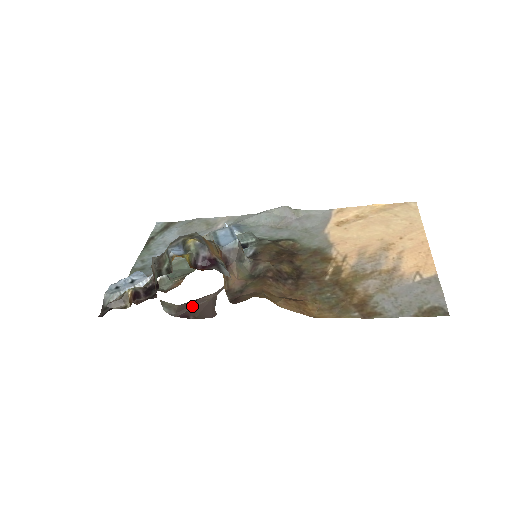
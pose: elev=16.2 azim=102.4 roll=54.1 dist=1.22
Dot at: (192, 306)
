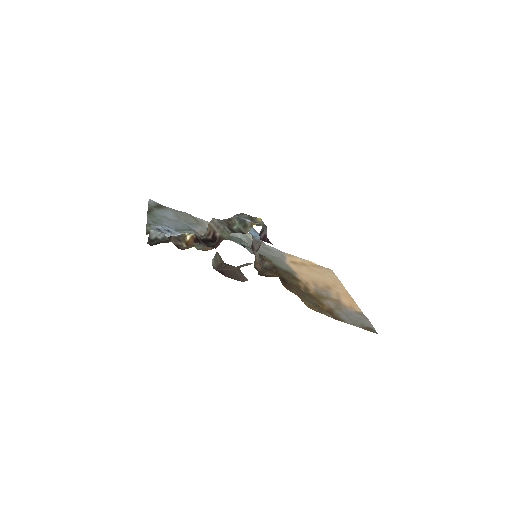
Dot at: (225, 268)
